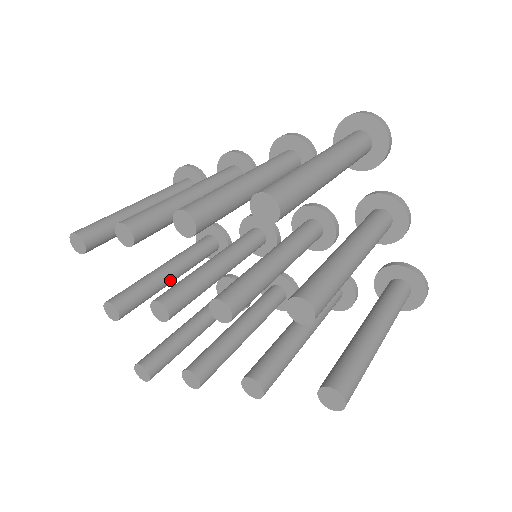
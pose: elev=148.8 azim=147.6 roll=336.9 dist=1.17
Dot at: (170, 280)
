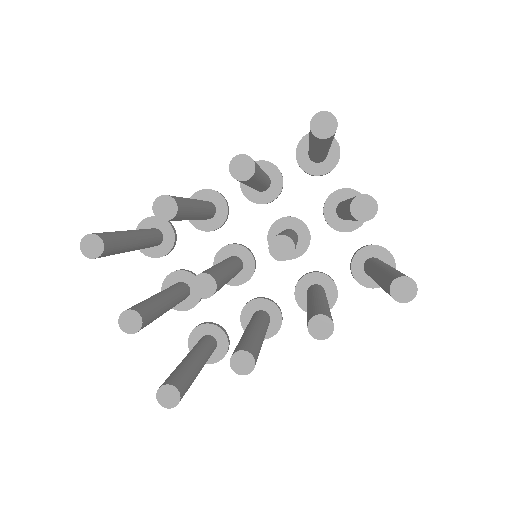
Dot at: (168, 306)
